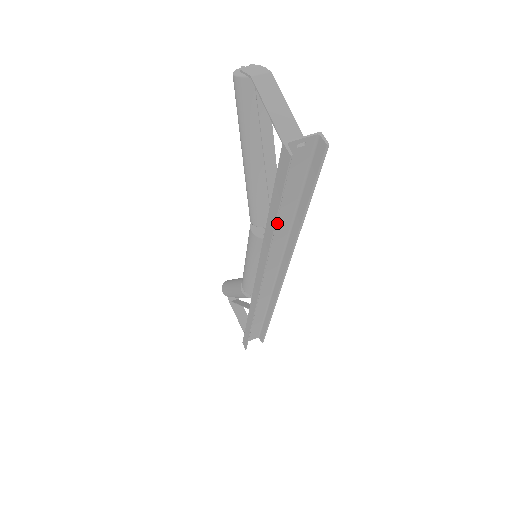
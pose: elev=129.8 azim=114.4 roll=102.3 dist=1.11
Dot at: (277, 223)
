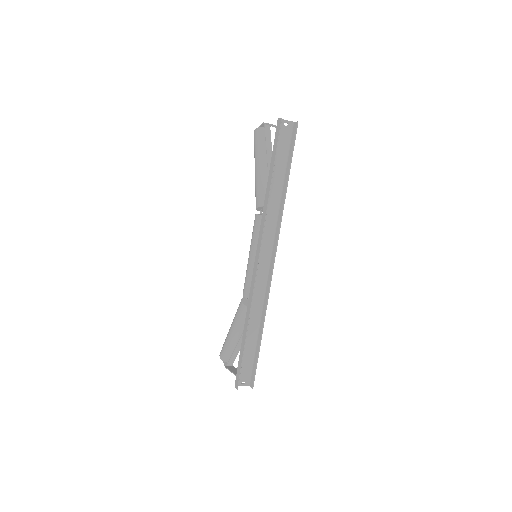
Dot at: (273, 188)
